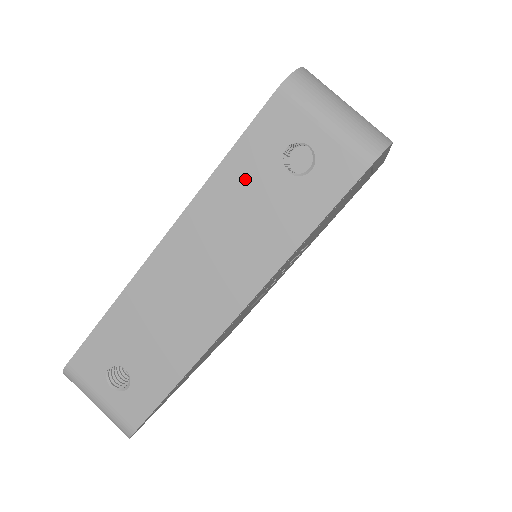
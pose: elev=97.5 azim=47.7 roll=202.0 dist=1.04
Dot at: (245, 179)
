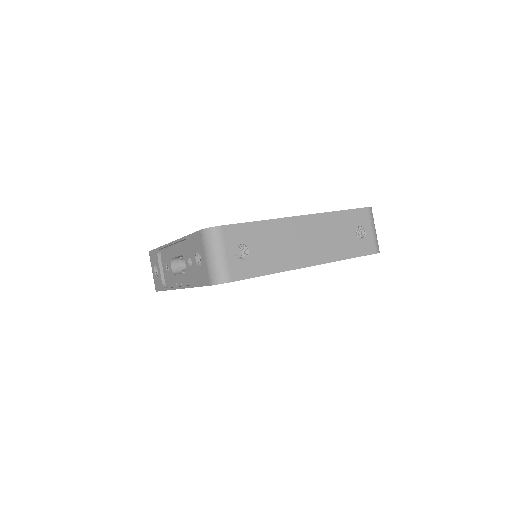
Dot at: (343, 223)
